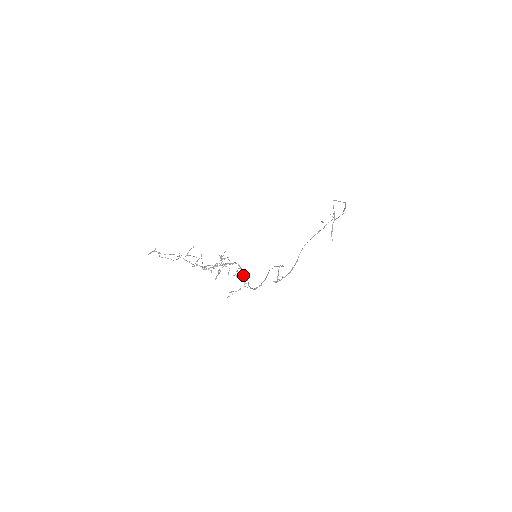
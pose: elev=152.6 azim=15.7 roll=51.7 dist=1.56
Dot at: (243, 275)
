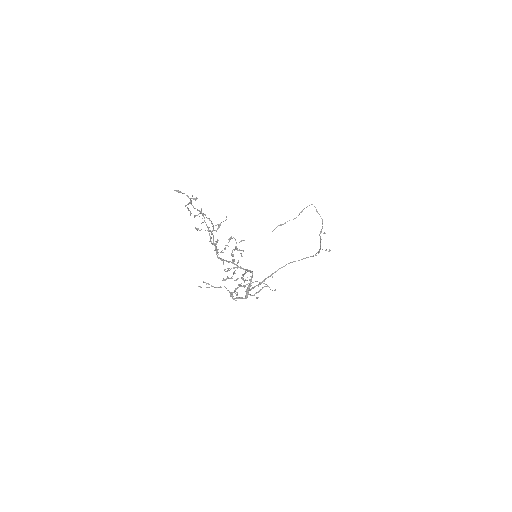
Dot at: (247, 289)
